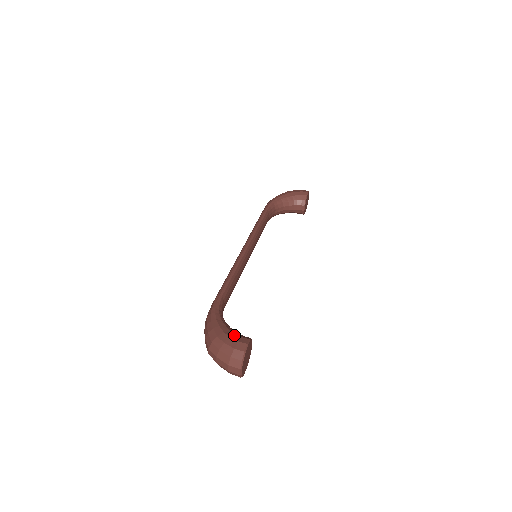
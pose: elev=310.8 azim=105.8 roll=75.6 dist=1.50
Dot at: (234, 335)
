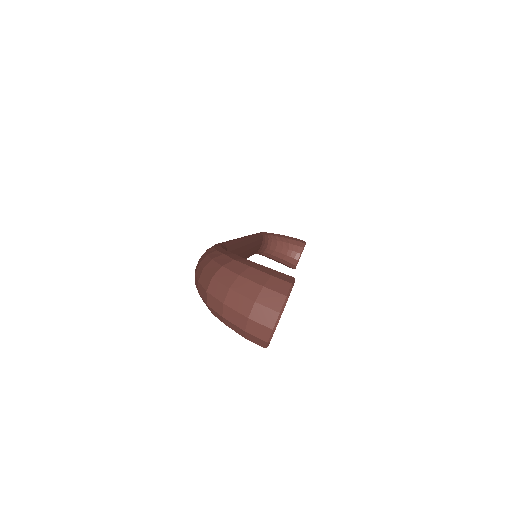
Dot at: (265, 267)
